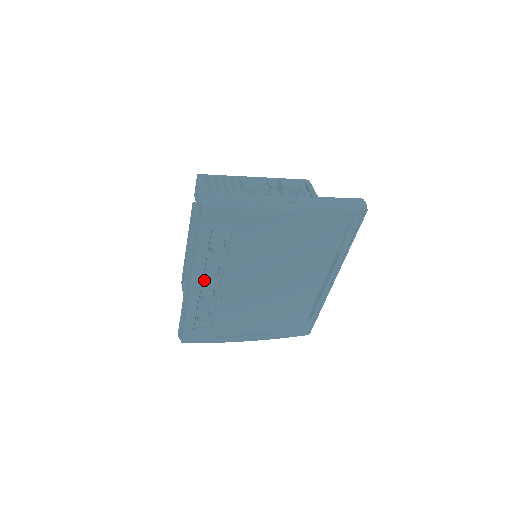
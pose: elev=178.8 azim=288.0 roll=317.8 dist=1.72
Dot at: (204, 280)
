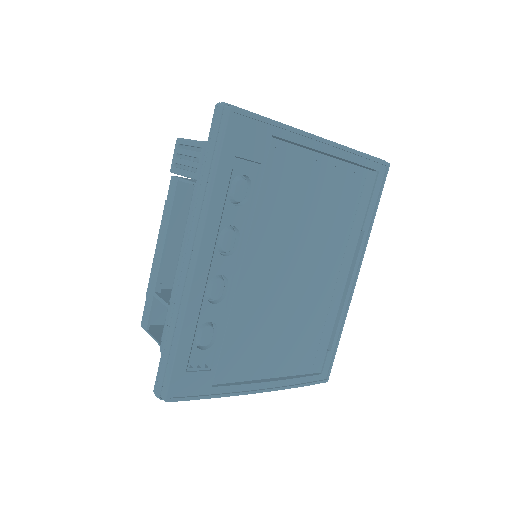
Dot at: (214, 257)
